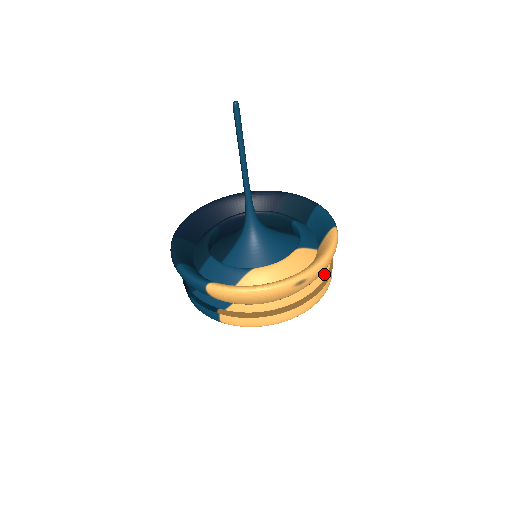
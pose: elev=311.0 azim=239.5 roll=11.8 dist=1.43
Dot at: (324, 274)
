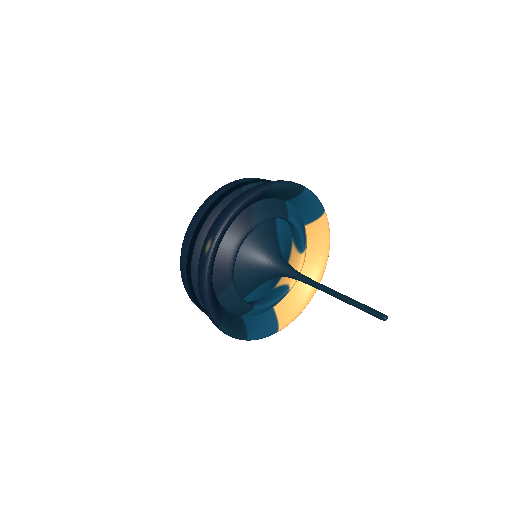
Dot at: occluded
